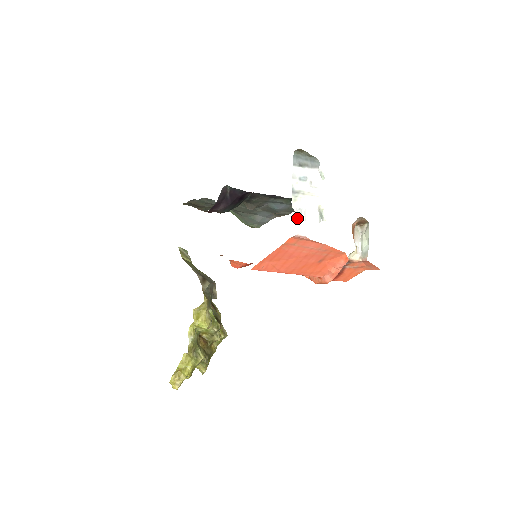
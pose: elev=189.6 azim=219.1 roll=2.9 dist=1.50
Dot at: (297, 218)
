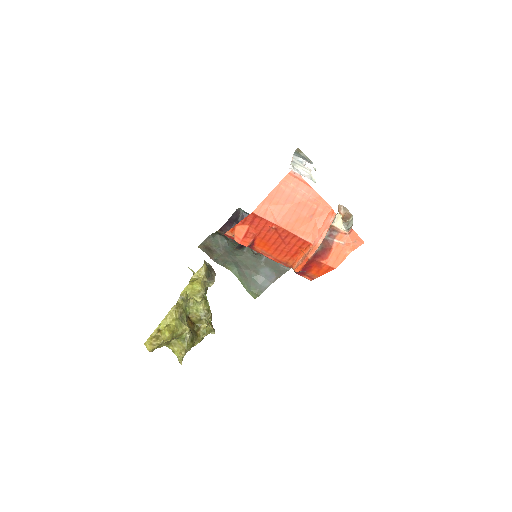
Dot at: occluded
